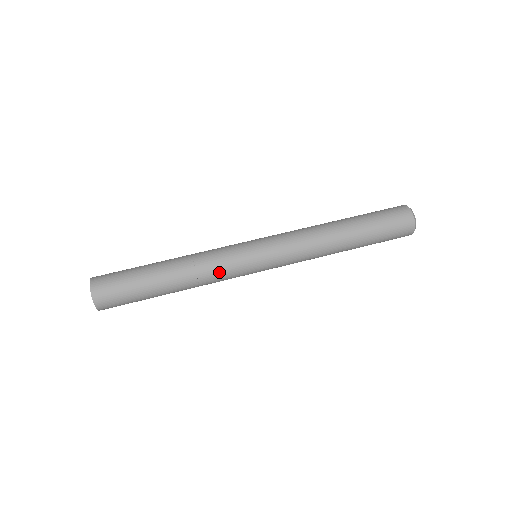
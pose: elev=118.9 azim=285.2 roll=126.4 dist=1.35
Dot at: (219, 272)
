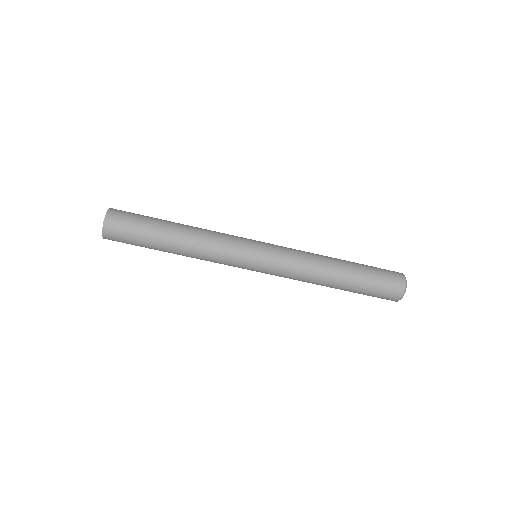
Dot at: (217, 259)
